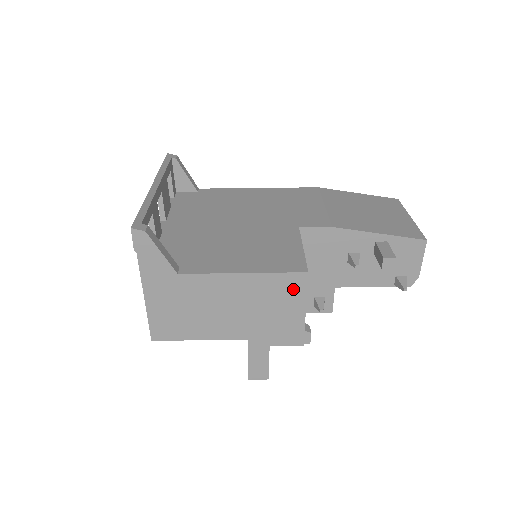
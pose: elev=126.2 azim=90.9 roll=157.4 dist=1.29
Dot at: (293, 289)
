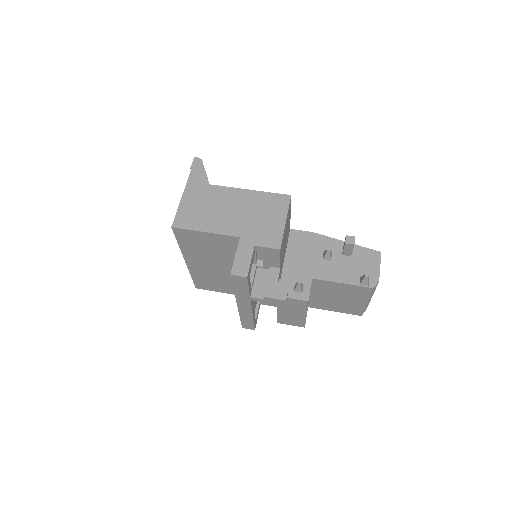
Dot at: (280, 205)
